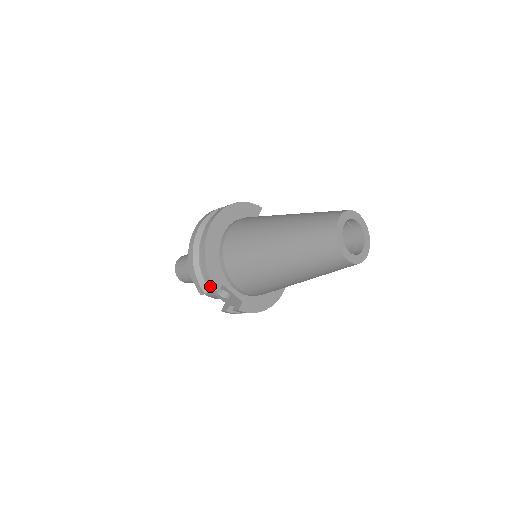
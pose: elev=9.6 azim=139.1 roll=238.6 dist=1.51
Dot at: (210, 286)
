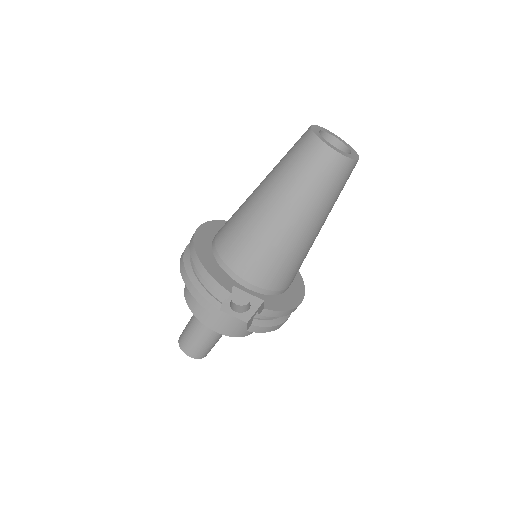
Dot at: (220, 291)
